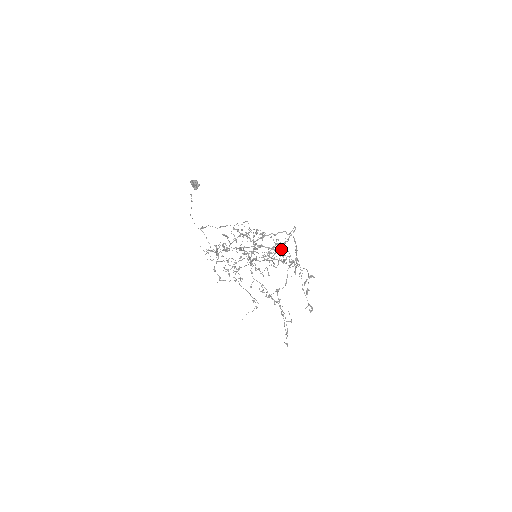
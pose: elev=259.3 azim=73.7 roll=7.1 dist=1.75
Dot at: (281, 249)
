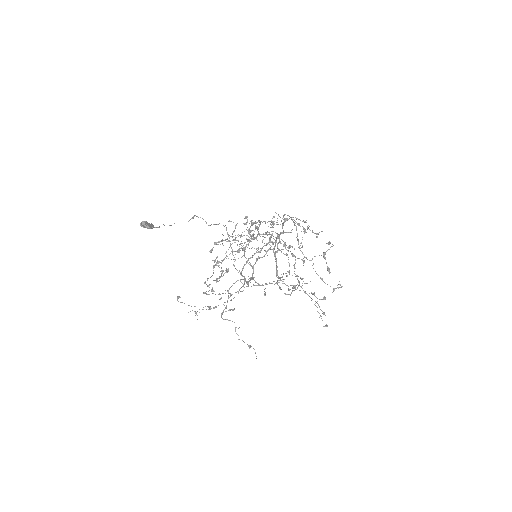
Dot at: occluded
